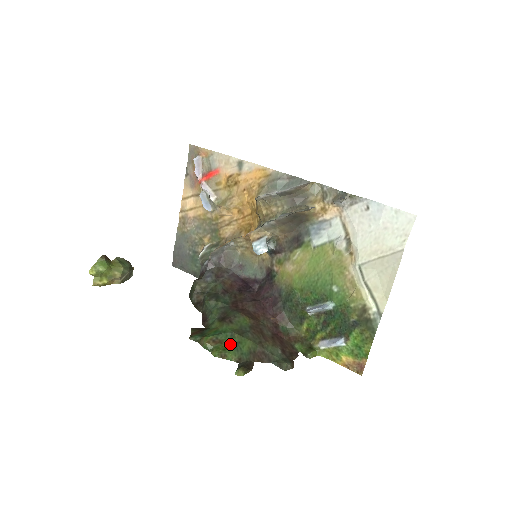
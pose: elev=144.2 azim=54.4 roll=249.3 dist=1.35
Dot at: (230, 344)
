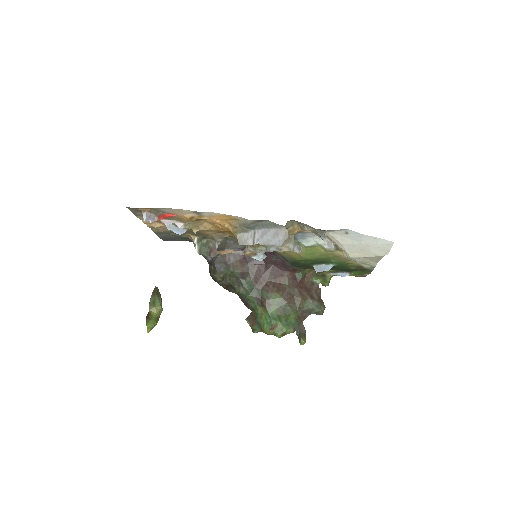
Dot at: (282, 324)
